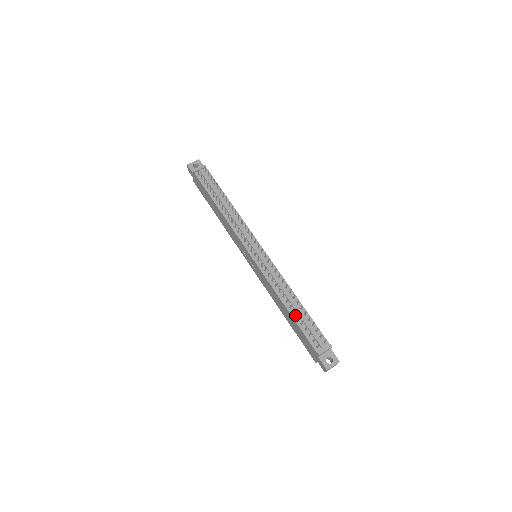
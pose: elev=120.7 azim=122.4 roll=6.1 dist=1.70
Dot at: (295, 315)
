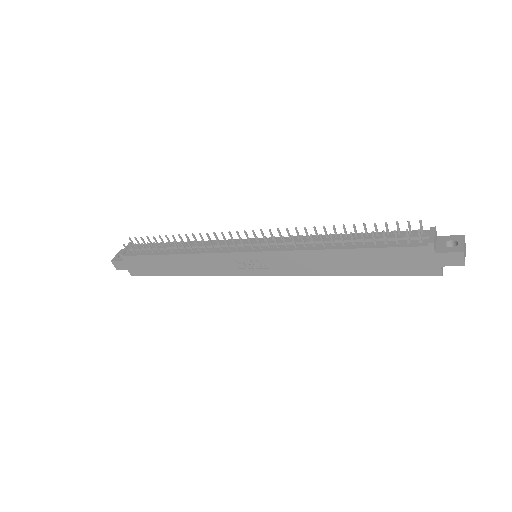
Dot at: (357, 245)
